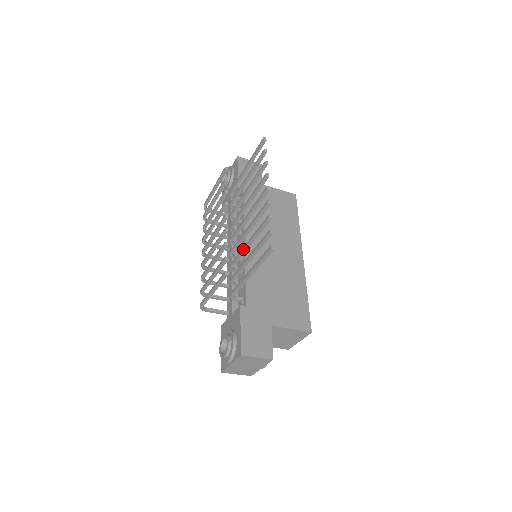
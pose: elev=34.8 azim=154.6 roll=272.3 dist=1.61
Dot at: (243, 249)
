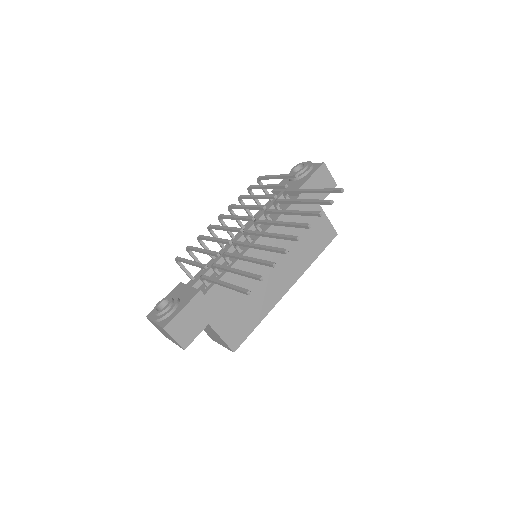
Dot at: (240, 257)
